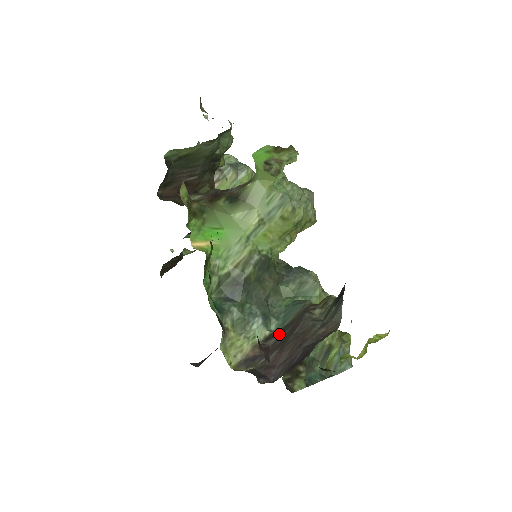
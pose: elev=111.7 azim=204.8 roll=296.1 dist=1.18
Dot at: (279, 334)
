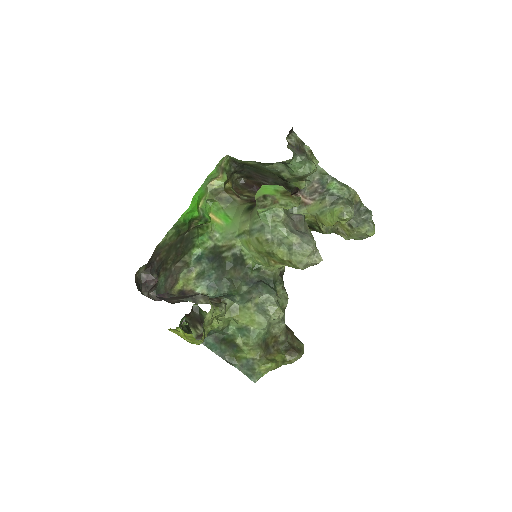
Dot at: occluded
